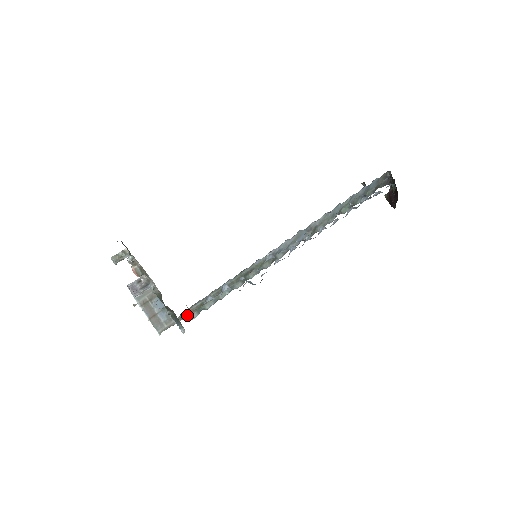
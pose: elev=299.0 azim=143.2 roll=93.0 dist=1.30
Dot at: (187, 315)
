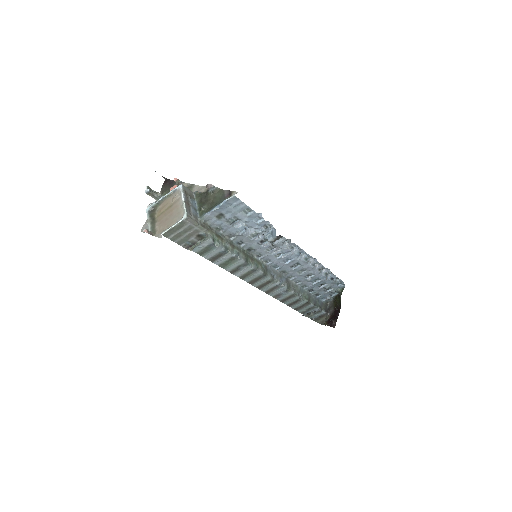
Dot at: (208, 230)
